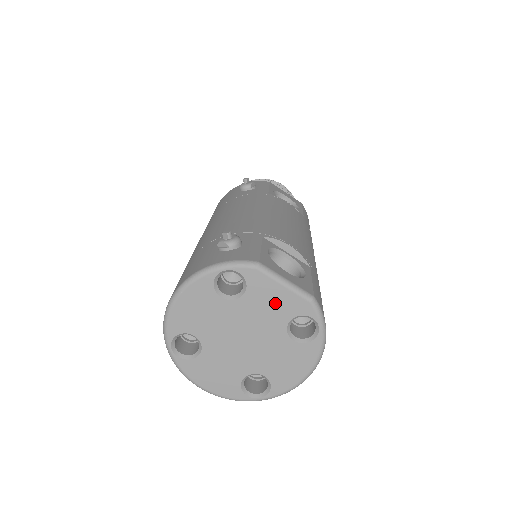
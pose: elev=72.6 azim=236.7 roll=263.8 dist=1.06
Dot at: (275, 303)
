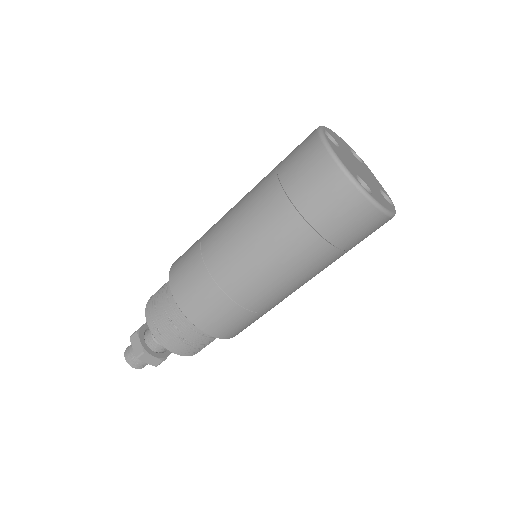
Dot at: (374, 179)
